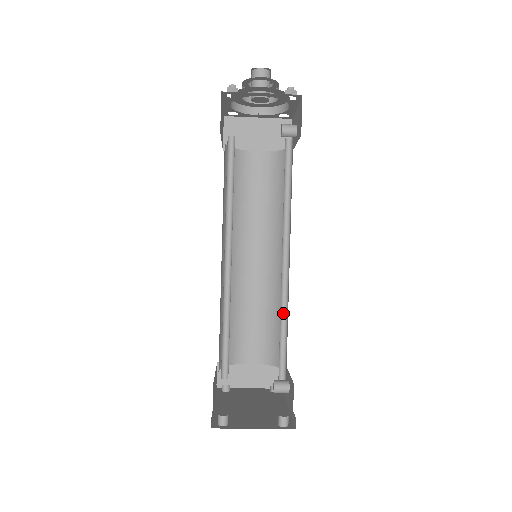
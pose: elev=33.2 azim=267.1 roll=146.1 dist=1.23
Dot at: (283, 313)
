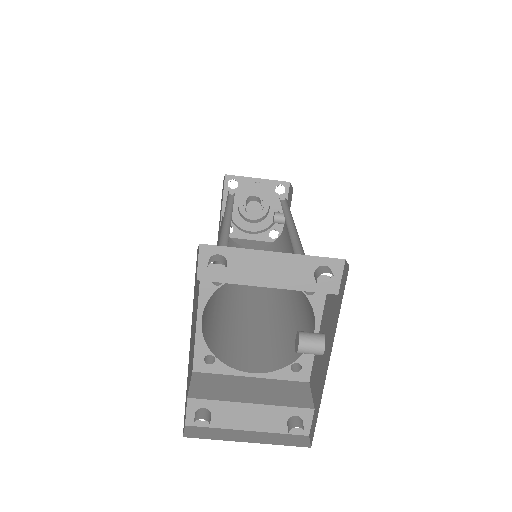
Dot at: occluded
